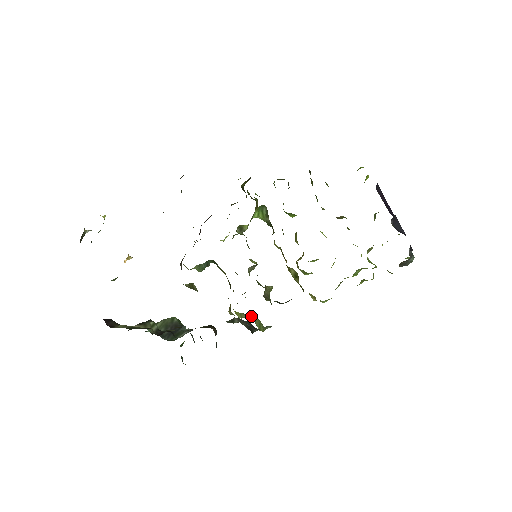
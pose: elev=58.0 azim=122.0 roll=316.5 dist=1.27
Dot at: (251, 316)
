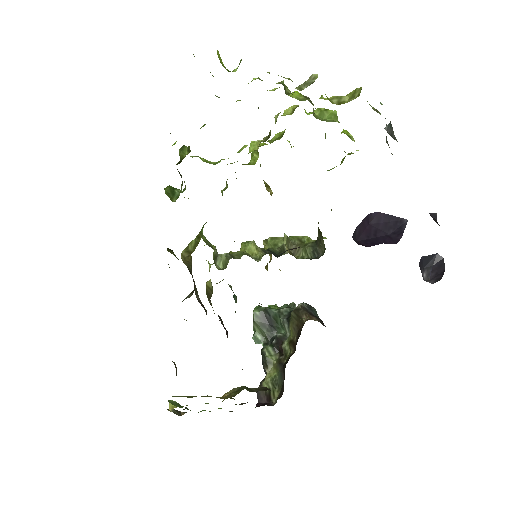
Dot at: occluded
